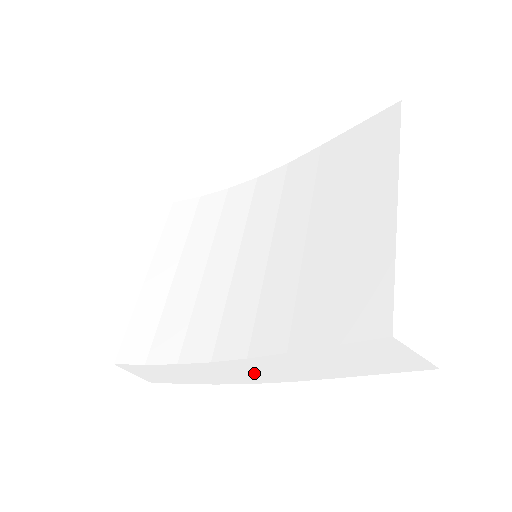
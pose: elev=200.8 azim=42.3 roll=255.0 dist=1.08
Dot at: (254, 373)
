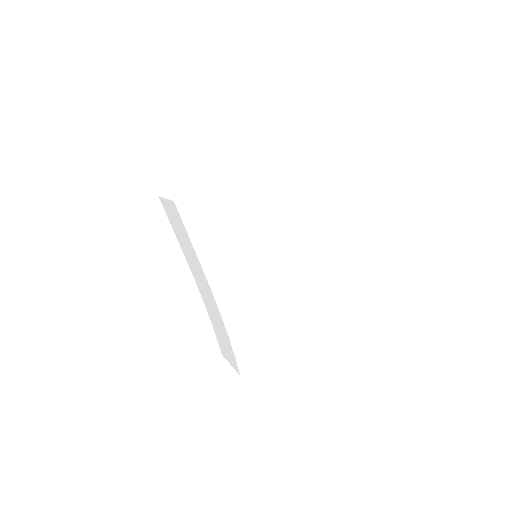
Dot at: (207, 295)
